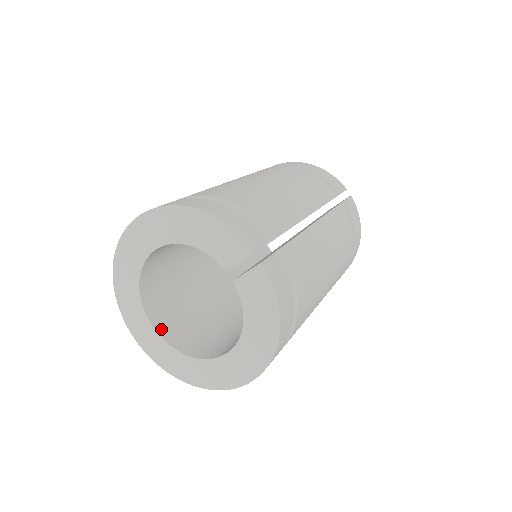
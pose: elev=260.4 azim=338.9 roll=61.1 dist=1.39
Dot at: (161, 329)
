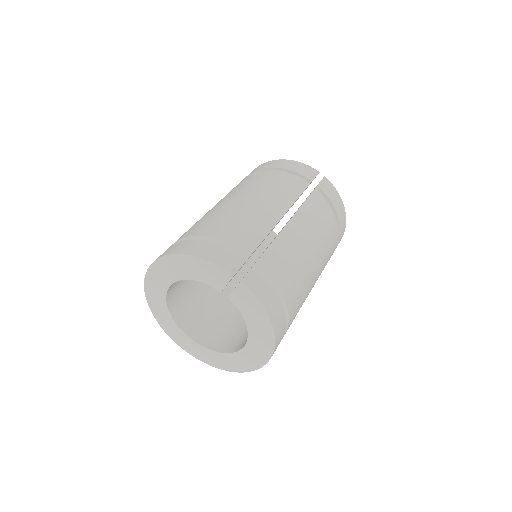
Dot at: (197, 337)
